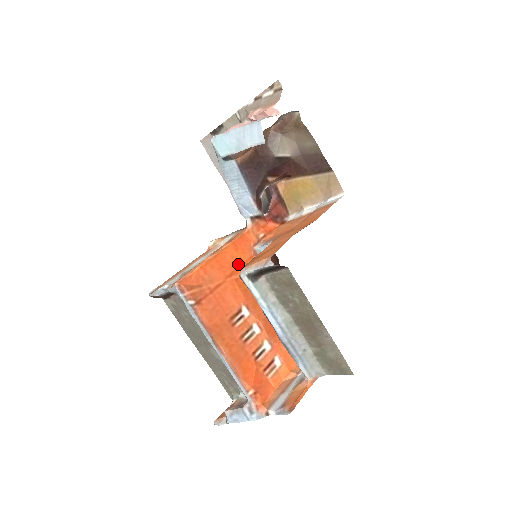
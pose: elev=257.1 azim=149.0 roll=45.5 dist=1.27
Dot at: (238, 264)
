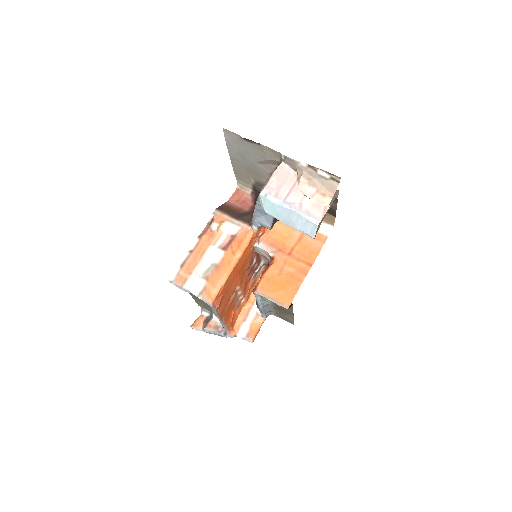
Dot at: (243, 263)
